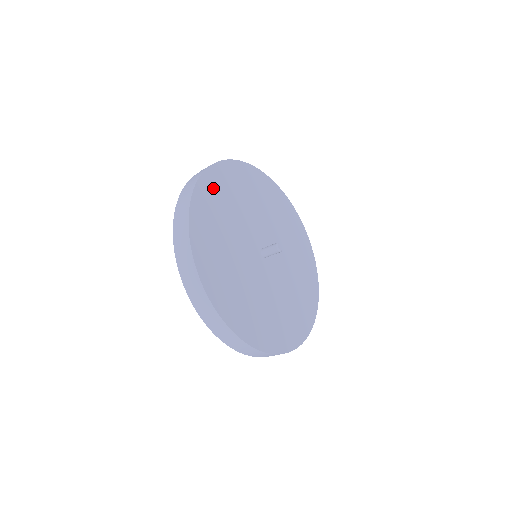
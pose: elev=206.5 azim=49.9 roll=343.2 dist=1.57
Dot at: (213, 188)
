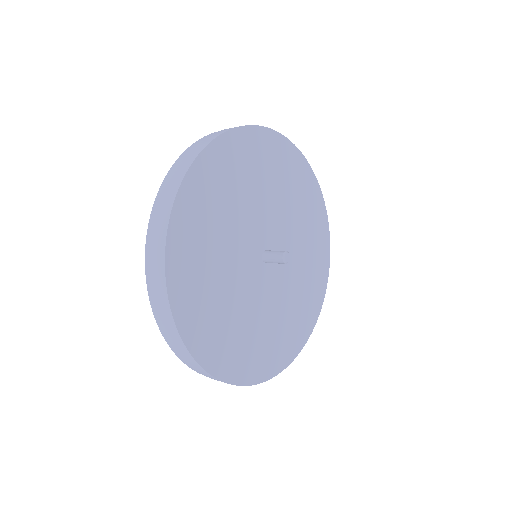
Dot at: (185, 262)
